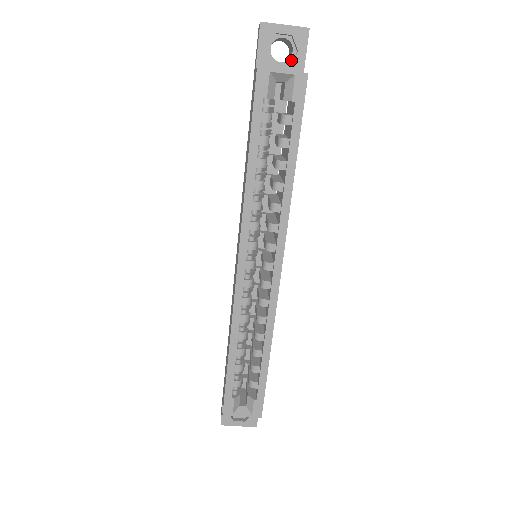
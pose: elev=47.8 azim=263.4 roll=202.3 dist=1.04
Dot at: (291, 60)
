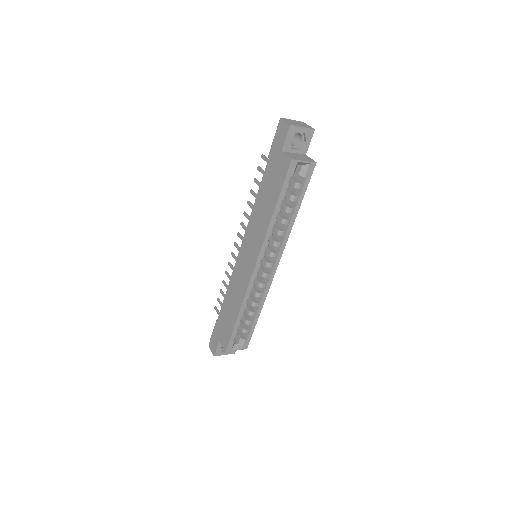
Dot at: (300, 146)
